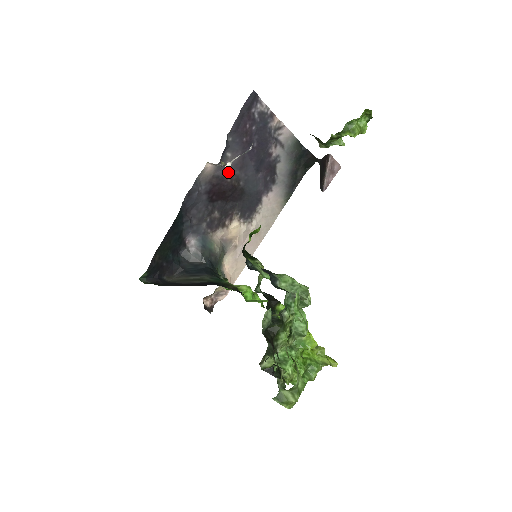
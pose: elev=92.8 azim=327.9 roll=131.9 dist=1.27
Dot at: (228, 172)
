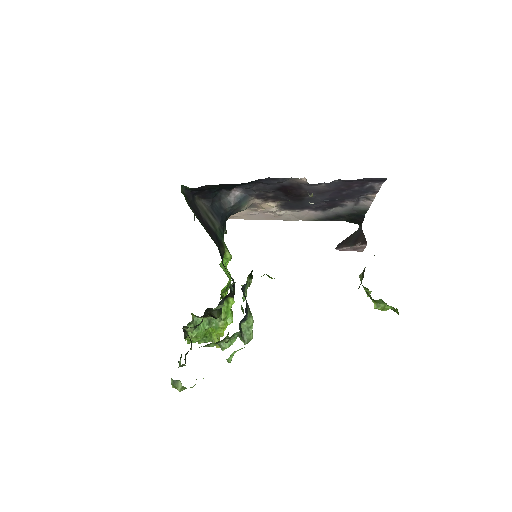
Dot at: (309, 189)
